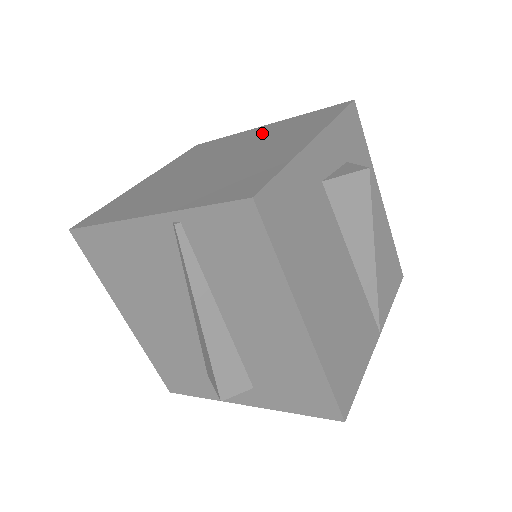
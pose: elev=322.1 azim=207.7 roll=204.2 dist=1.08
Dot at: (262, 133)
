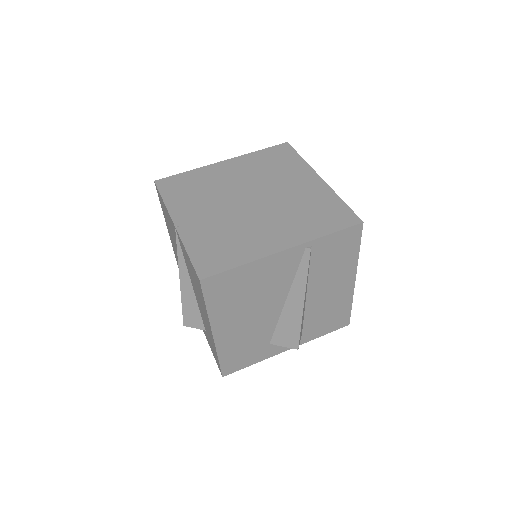
Dot at: (242, 170)
